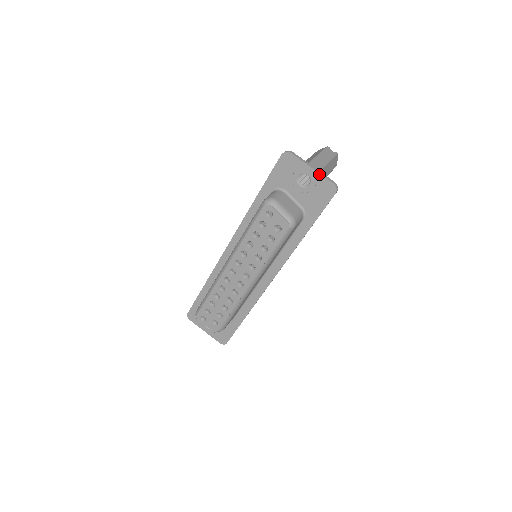
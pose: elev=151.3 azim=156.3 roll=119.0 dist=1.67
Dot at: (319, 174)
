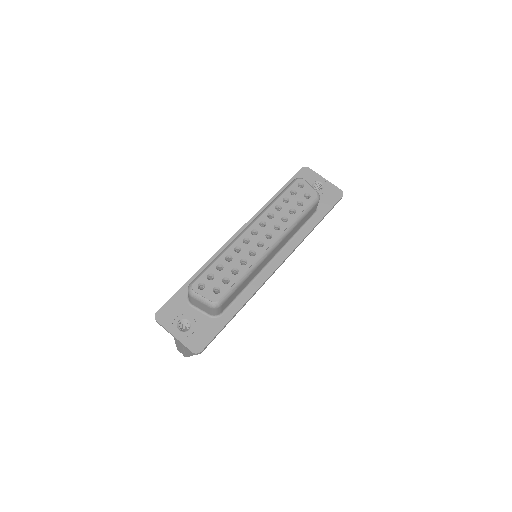
Dot at: (330, 183)
